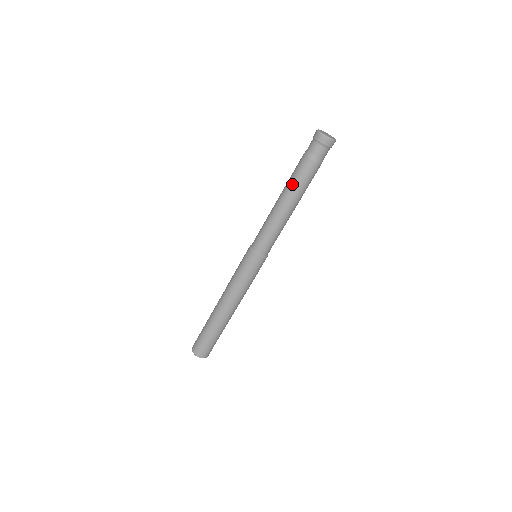
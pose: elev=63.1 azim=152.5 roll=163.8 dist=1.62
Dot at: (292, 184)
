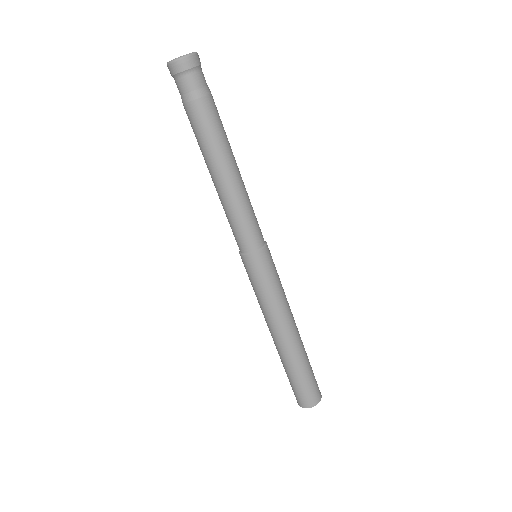
Dot at: (206, 147)
